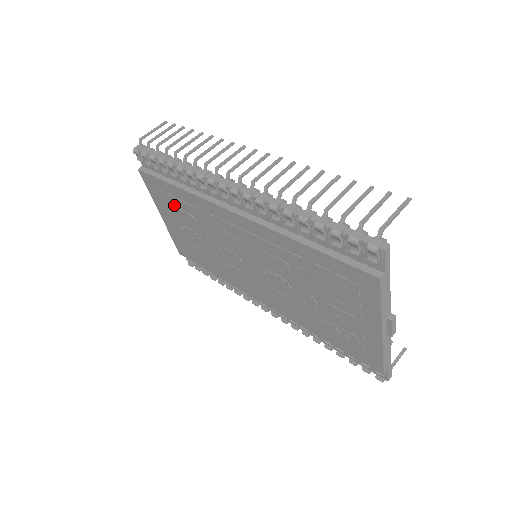
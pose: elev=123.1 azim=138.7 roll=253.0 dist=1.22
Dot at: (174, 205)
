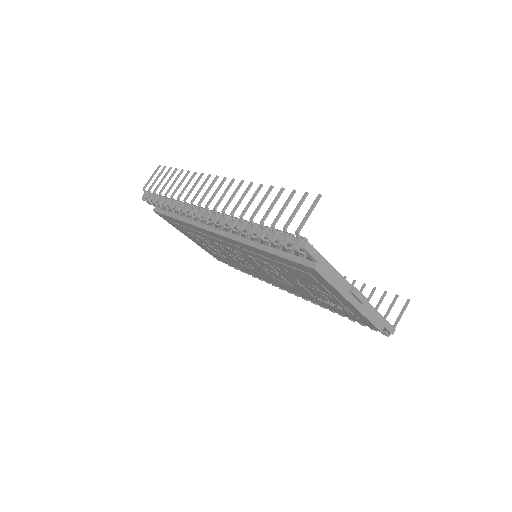
Dot at: (187, 231)
